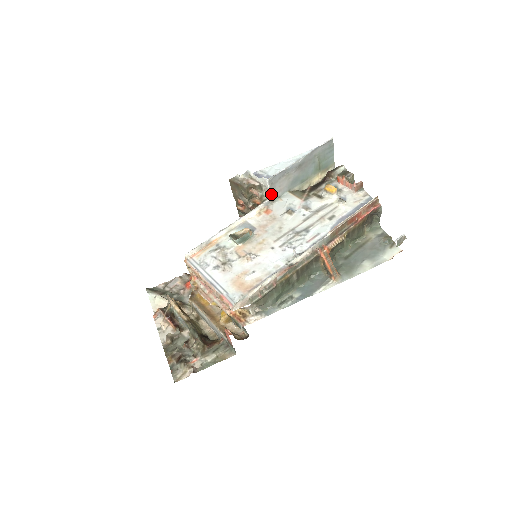
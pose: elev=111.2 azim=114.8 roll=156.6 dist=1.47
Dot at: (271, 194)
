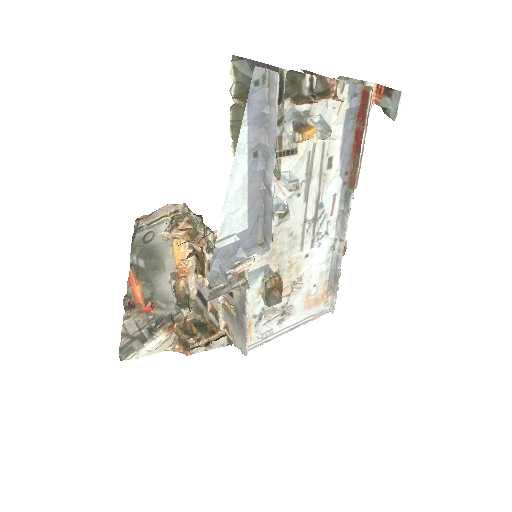
Dot at: occluded
